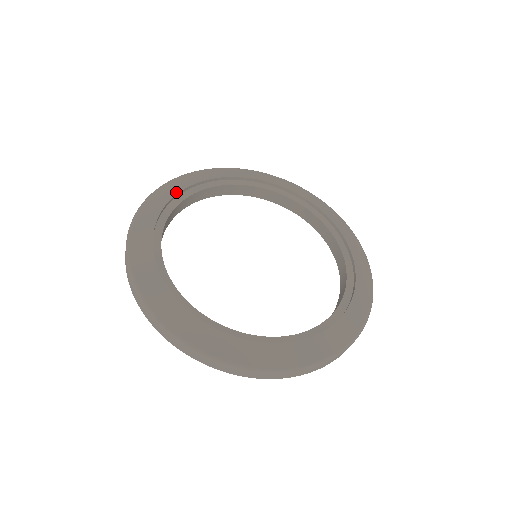
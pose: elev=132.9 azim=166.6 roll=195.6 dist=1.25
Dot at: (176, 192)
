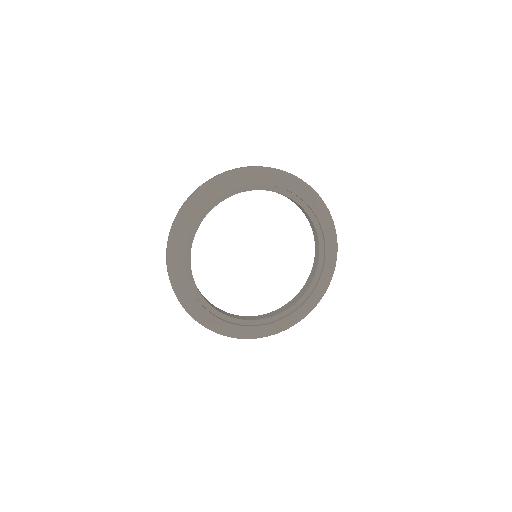
Dot at: (192, 223)
